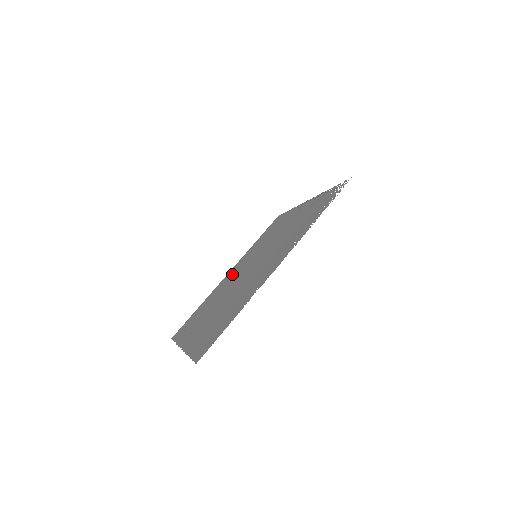
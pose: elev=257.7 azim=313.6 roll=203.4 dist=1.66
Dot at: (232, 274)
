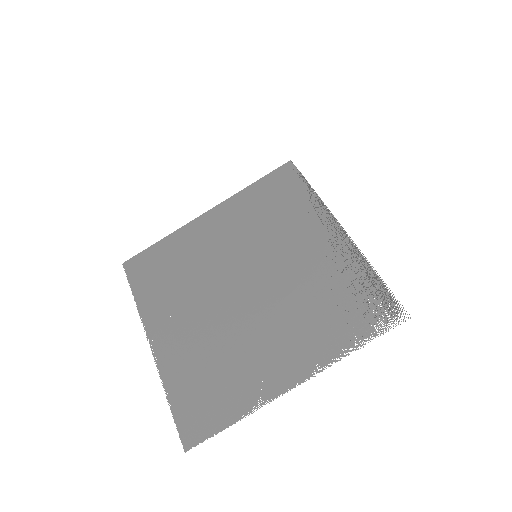
Dot at: (216, 236)
